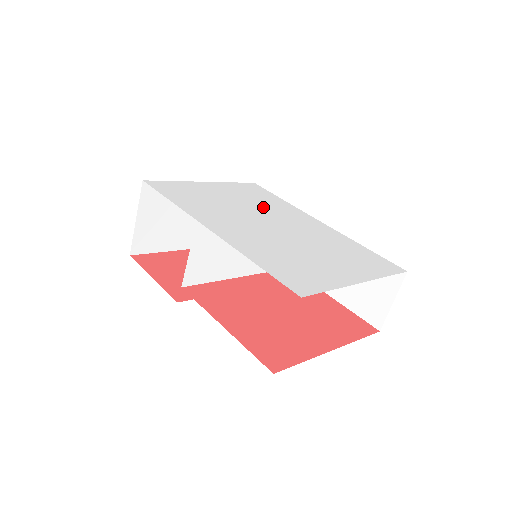
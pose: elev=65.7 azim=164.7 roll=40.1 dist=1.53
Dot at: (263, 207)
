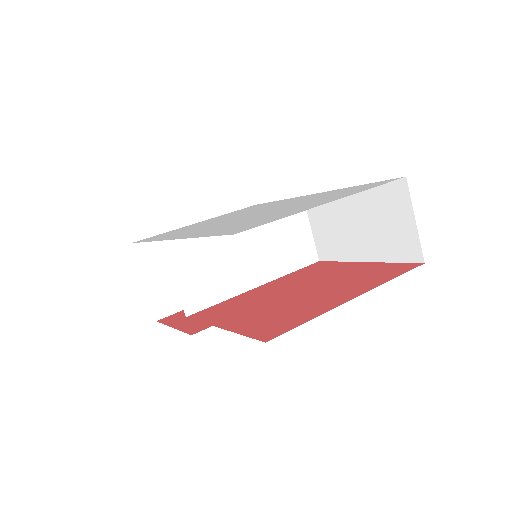
Dot at: occluded
